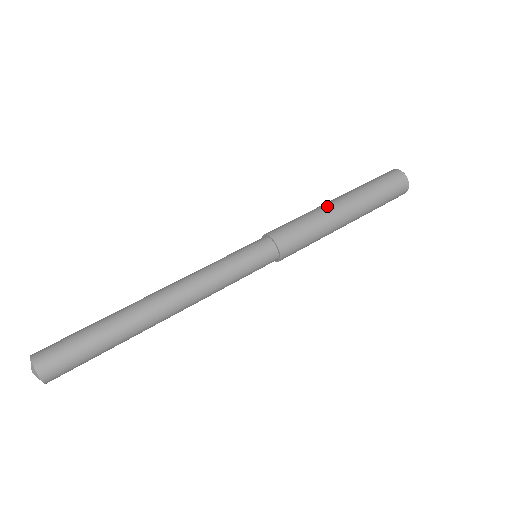
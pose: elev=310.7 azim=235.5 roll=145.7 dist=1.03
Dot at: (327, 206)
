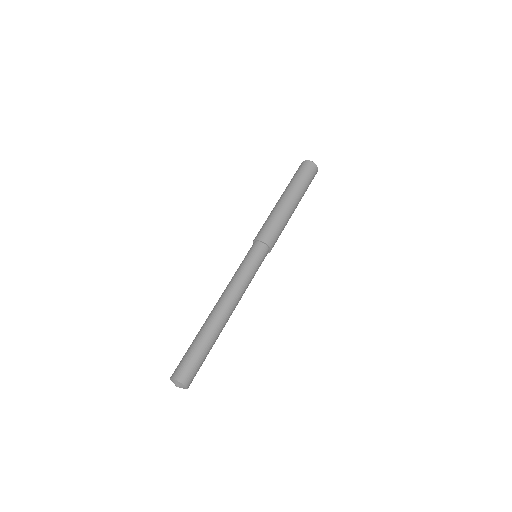
Dot at: (275, 206)
